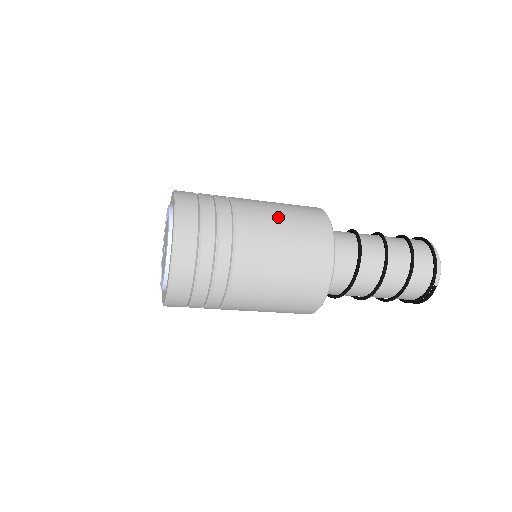
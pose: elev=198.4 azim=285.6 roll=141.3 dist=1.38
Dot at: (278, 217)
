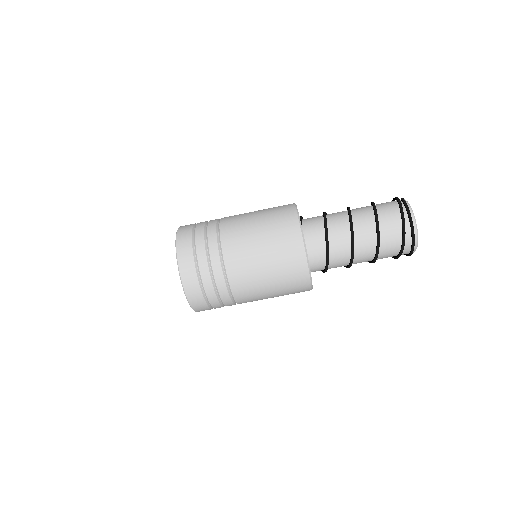
Dot at: occluded
